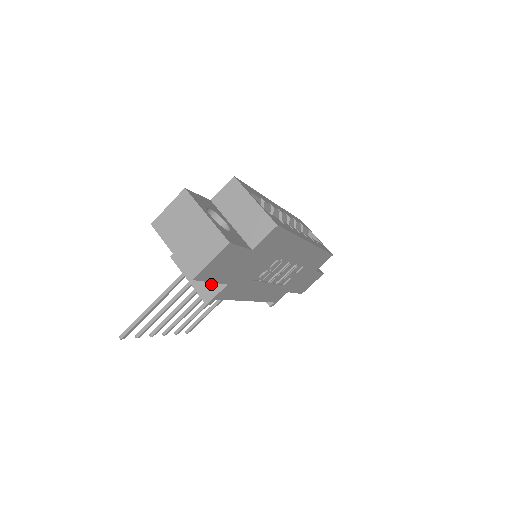
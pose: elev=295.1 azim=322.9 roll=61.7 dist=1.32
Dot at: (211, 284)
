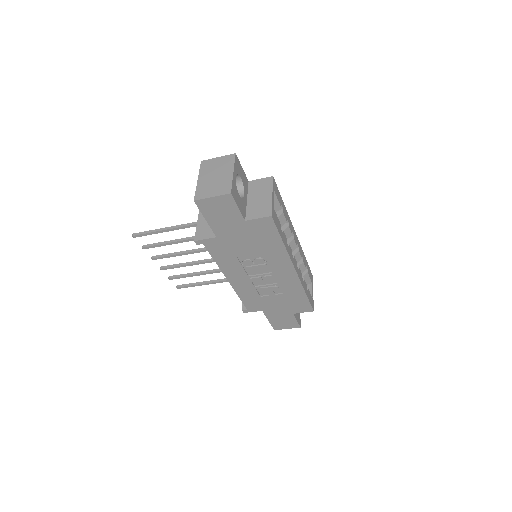
Dot at: (208, 231)
